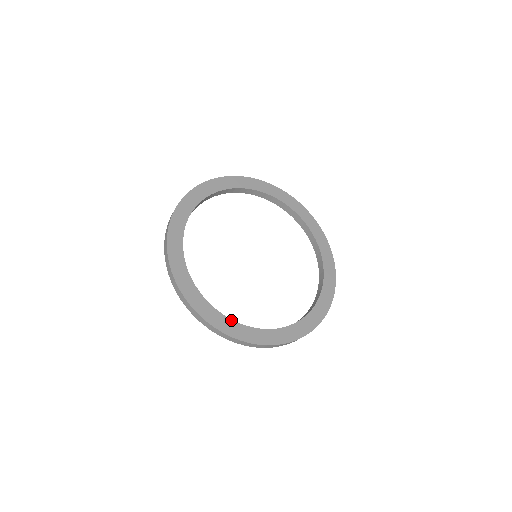
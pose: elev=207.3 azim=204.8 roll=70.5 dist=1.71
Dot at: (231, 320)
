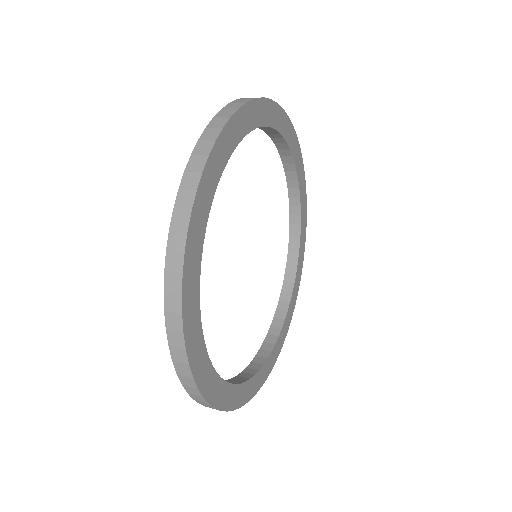
Dot at: (225, 382)
